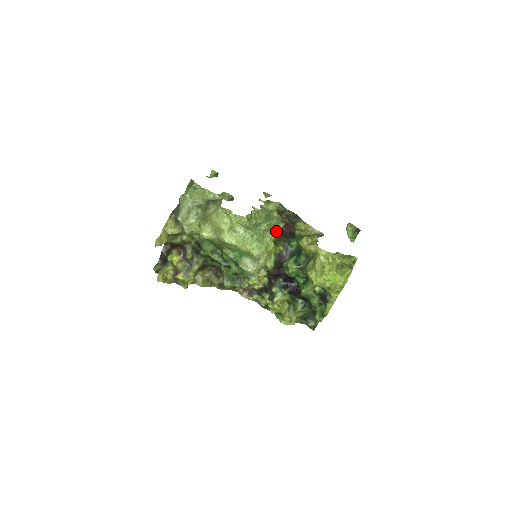
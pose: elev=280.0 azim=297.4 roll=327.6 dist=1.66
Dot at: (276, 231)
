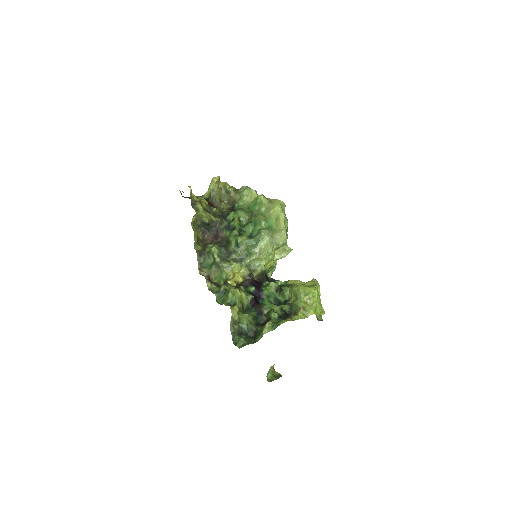
Dot at: occluded
